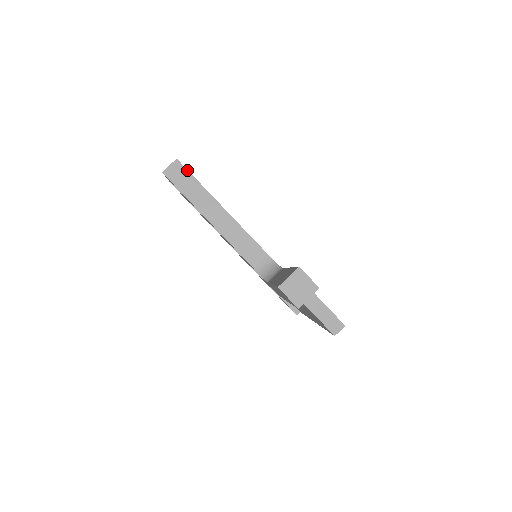
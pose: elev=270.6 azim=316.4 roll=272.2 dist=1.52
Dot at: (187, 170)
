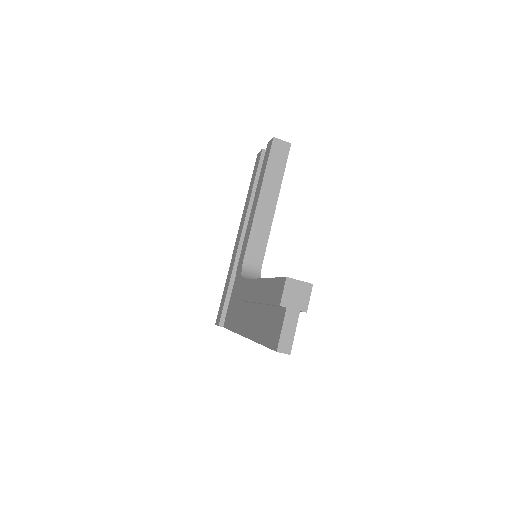
Dot at: occluded
